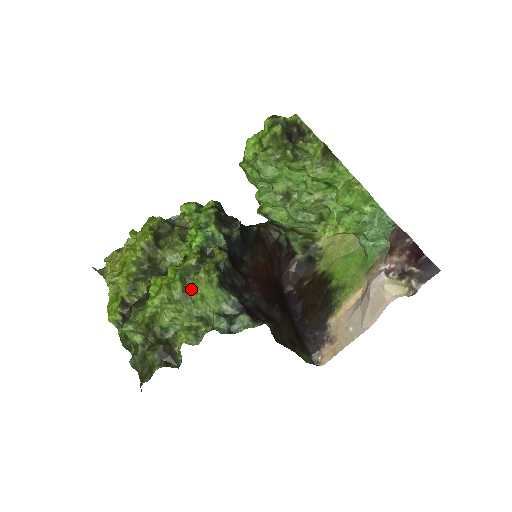
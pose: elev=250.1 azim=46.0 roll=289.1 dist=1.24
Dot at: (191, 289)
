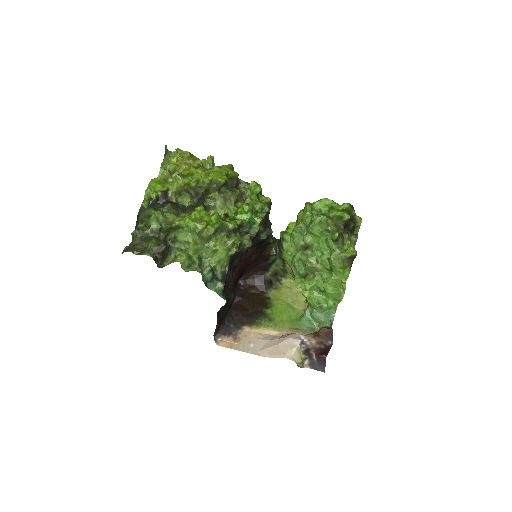
Dot at: (214, 239)
